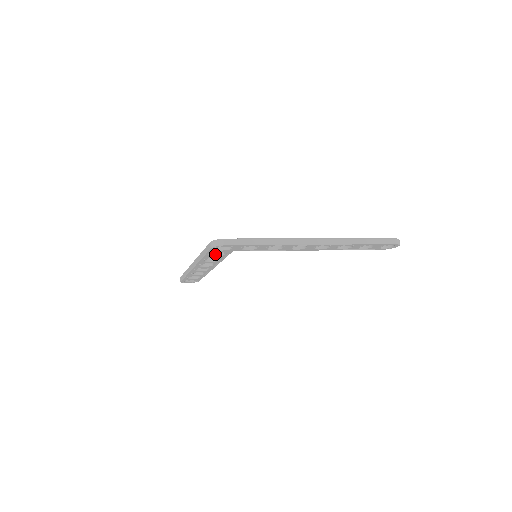
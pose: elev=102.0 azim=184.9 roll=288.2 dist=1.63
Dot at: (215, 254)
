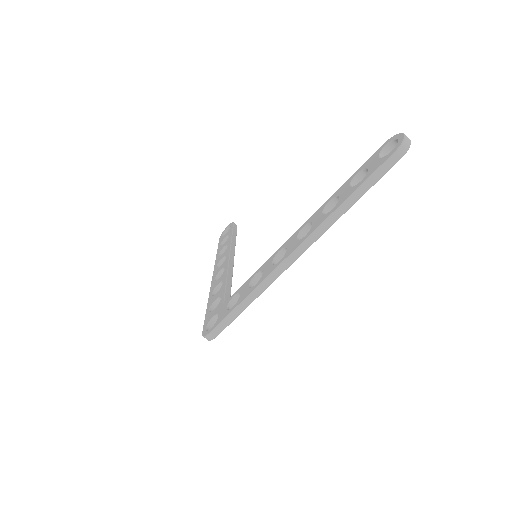
Dot at: occluded
